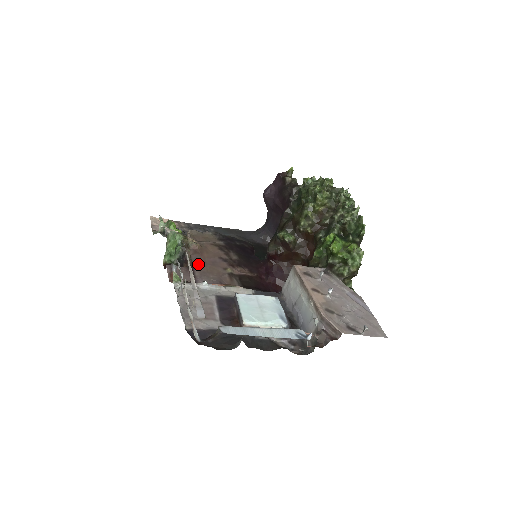
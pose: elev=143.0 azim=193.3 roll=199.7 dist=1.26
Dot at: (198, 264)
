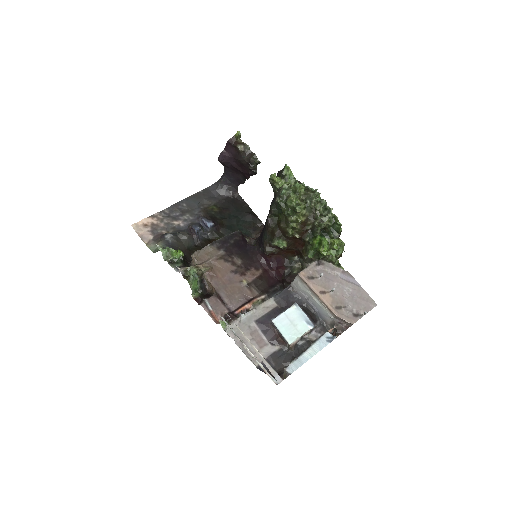
Dot at: (221, 290)
